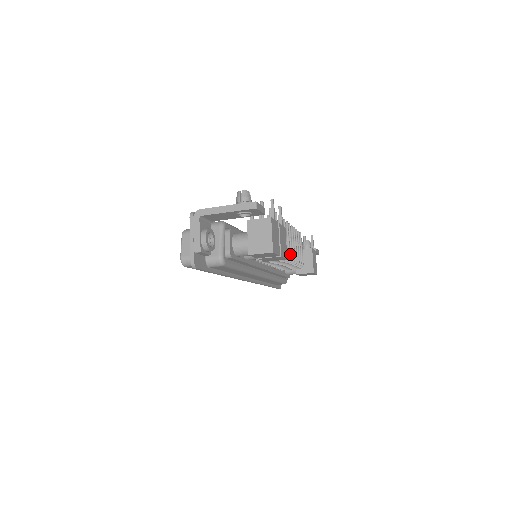
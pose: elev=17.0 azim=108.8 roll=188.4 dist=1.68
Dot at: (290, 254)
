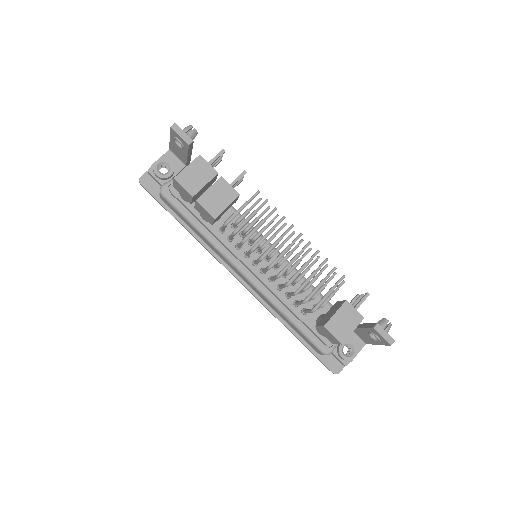
Dot at: (275, 259)
